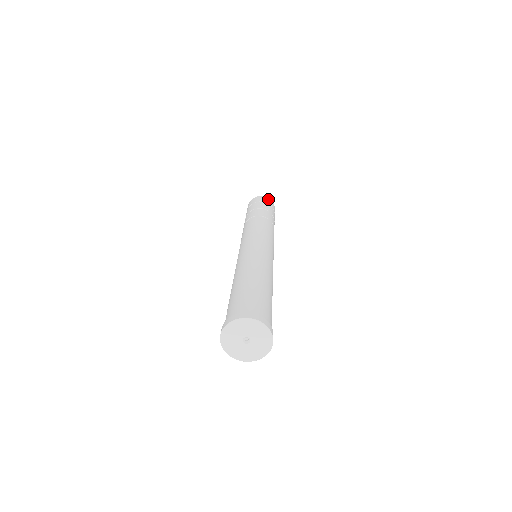
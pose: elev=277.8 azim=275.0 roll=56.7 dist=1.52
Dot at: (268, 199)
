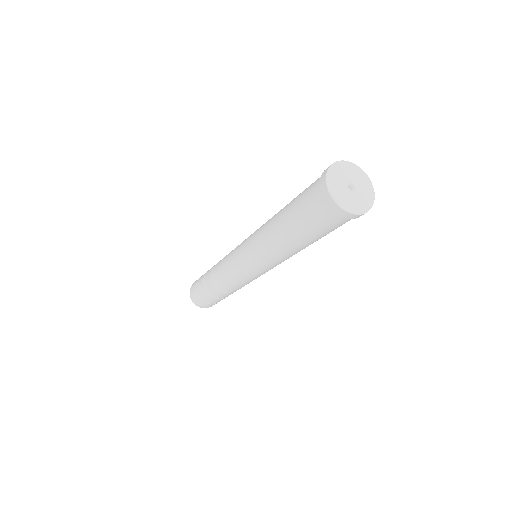
Dot at: occluded
